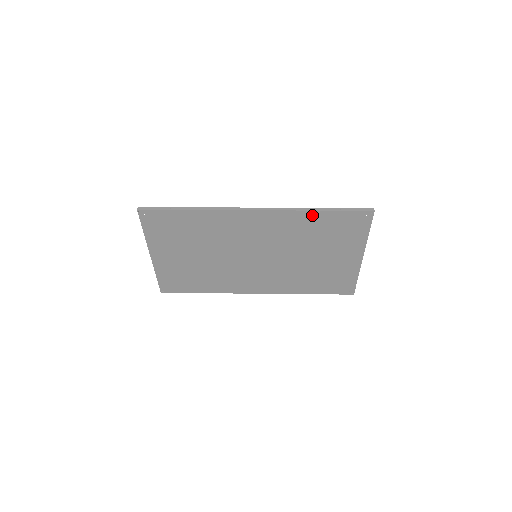
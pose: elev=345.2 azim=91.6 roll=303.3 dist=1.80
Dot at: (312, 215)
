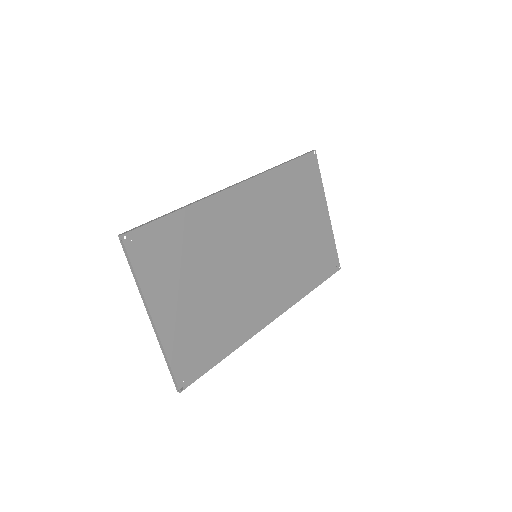
Dot at: (279, 173)
